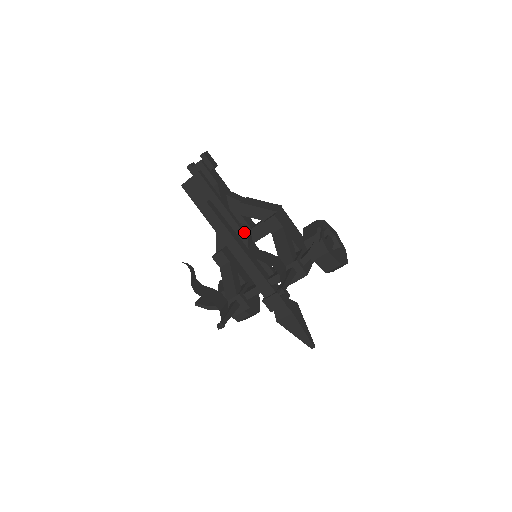
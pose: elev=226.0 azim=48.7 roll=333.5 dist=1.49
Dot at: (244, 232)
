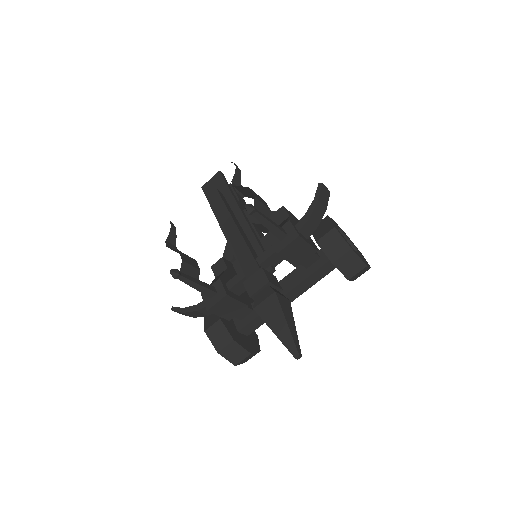
Dot at: (246, 219)
